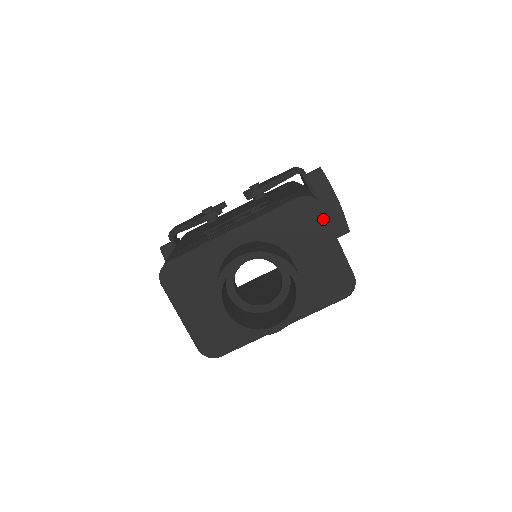
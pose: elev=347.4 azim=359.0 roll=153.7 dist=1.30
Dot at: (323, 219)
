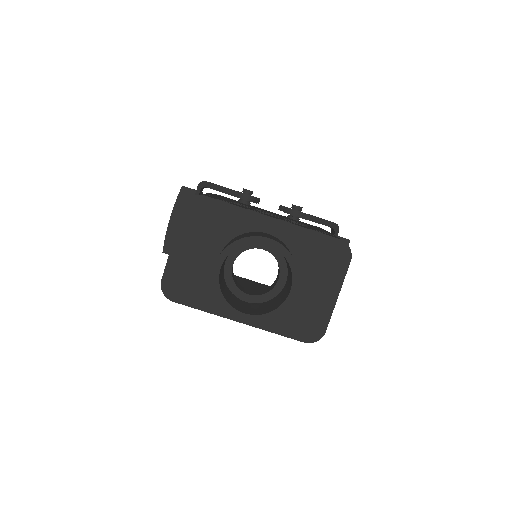
Dot at: (343, 271)
